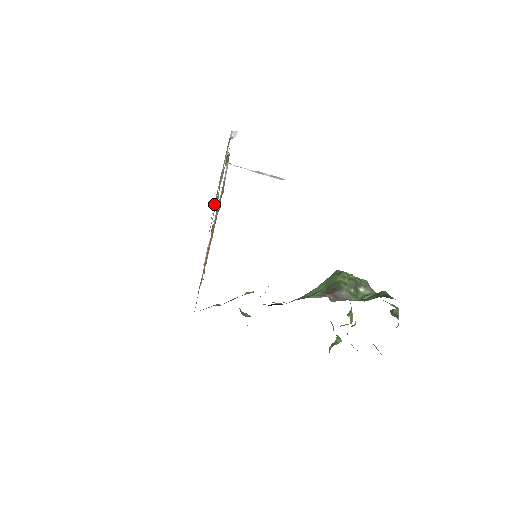
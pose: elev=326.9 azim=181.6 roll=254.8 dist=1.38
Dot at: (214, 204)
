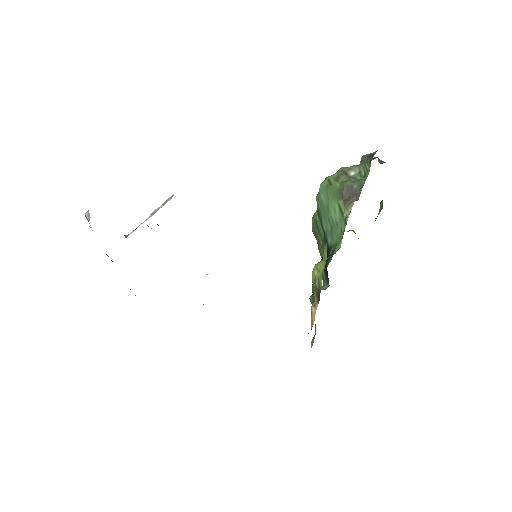
Dot at: occluded
